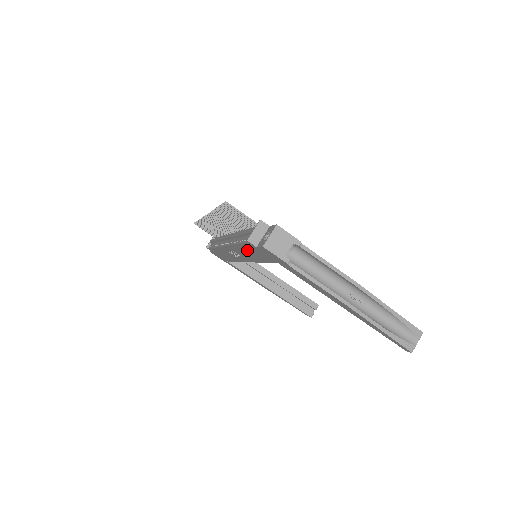
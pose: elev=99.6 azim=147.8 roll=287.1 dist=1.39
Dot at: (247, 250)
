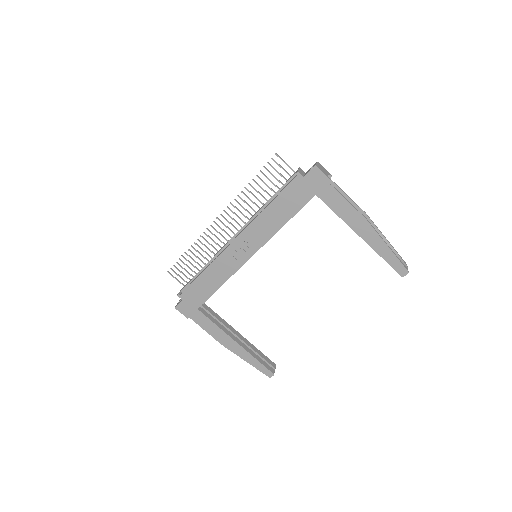
Dot at: (279, 205)
